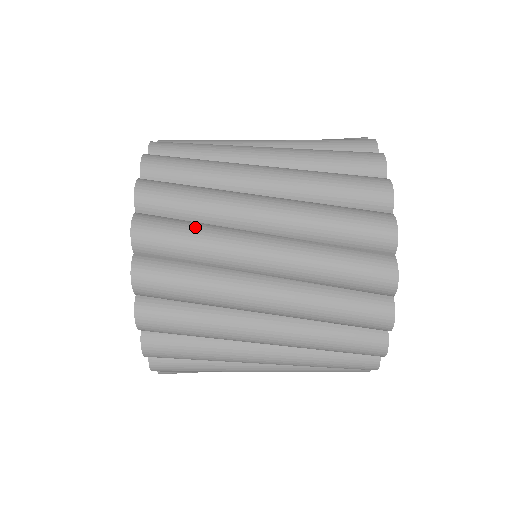
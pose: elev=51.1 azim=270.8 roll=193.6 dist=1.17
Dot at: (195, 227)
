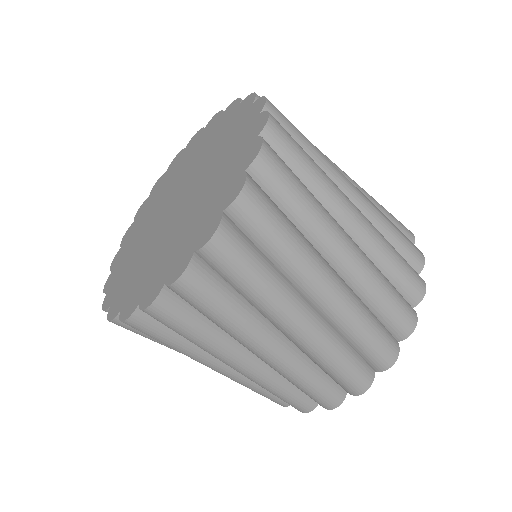
Dot at: occluded
